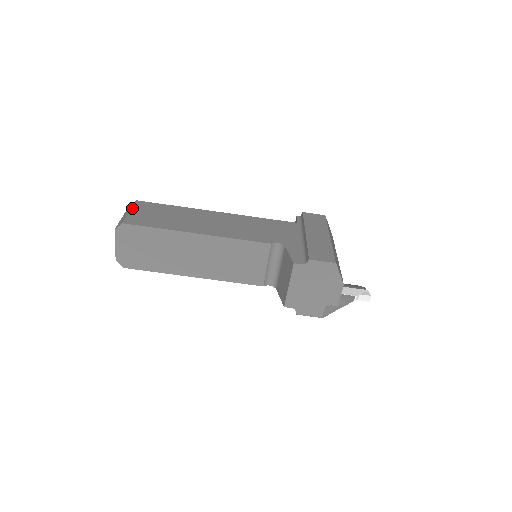
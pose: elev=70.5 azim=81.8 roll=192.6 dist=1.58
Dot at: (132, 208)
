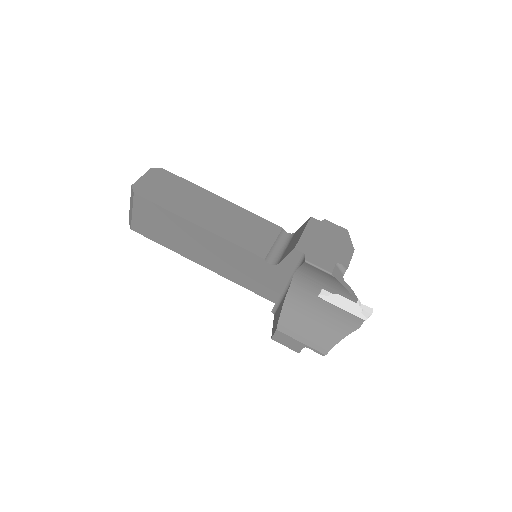
Dot at: occluded
